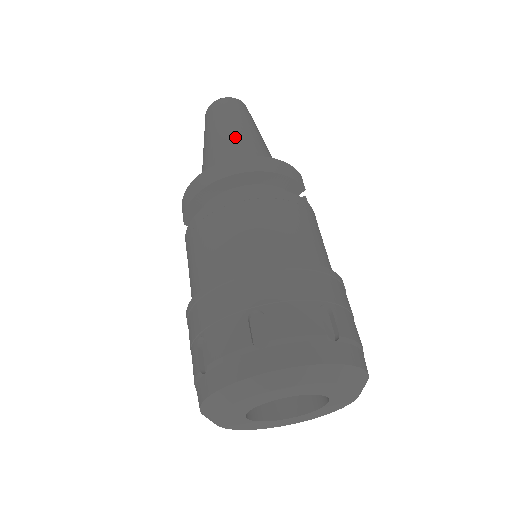
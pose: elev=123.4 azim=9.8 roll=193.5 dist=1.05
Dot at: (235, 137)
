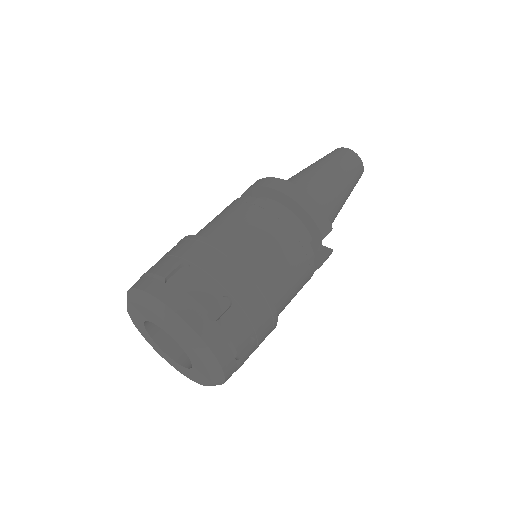
Dot at: (319, 175)
